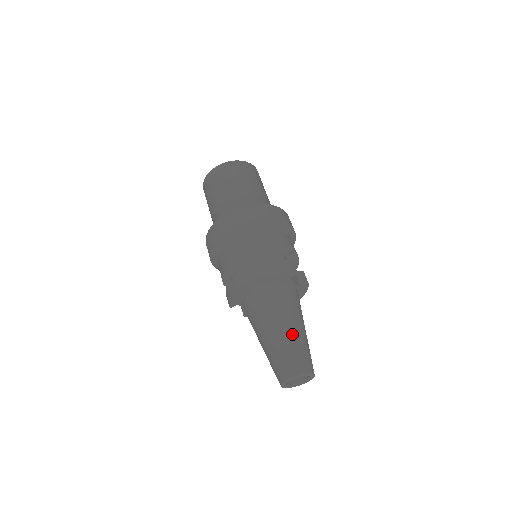
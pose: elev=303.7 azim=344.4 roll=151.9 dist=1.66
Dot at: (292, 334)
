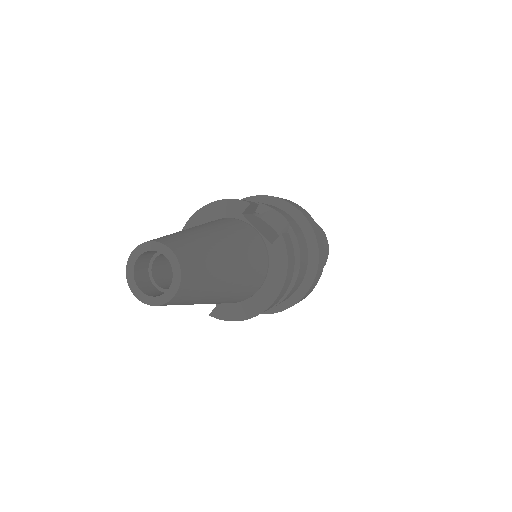
Dot at: (186, 230)
